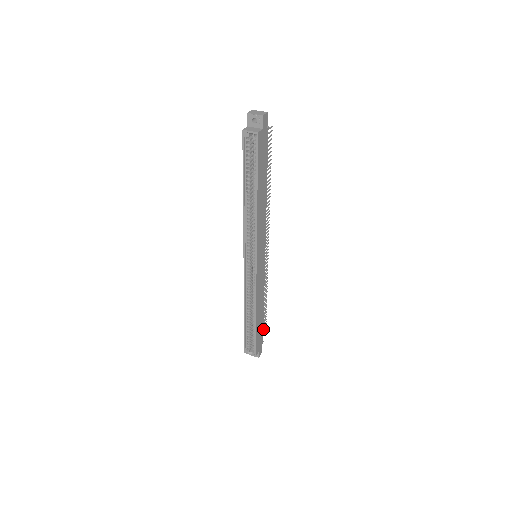
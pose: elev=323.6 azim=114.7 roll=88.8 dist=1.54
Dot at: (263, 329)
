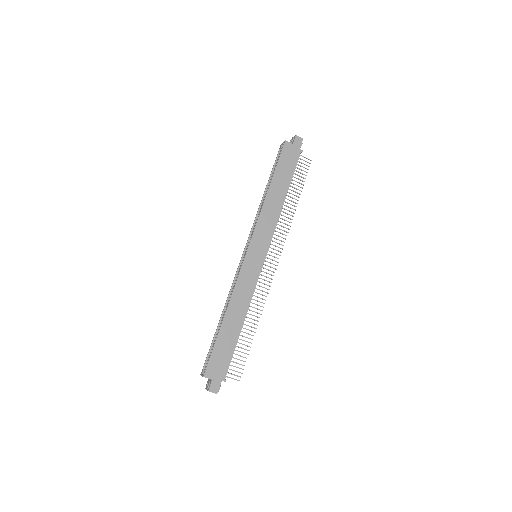
Dot at: occluded
